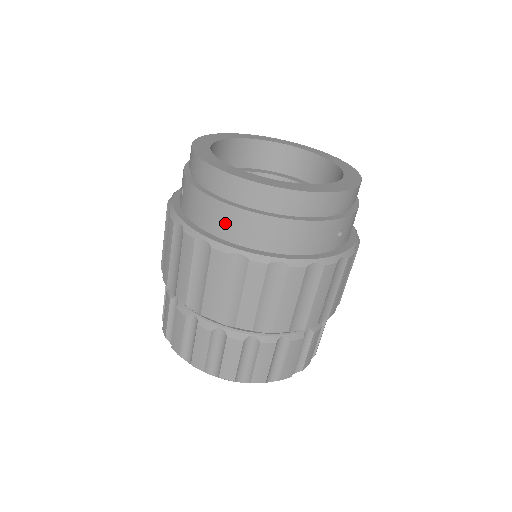
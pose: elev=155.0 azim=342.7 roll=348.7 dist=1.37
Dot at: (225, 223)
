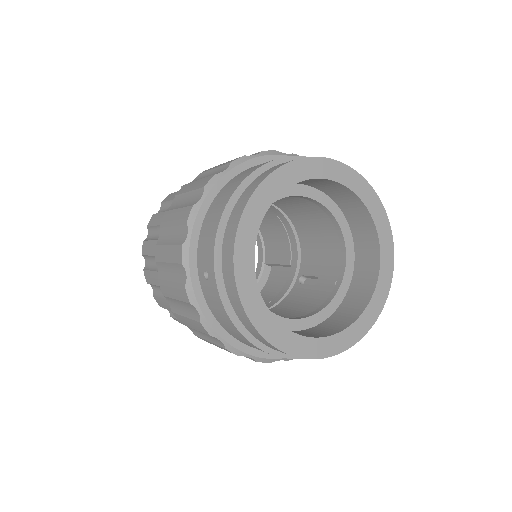
Dot at: (246, 343)
